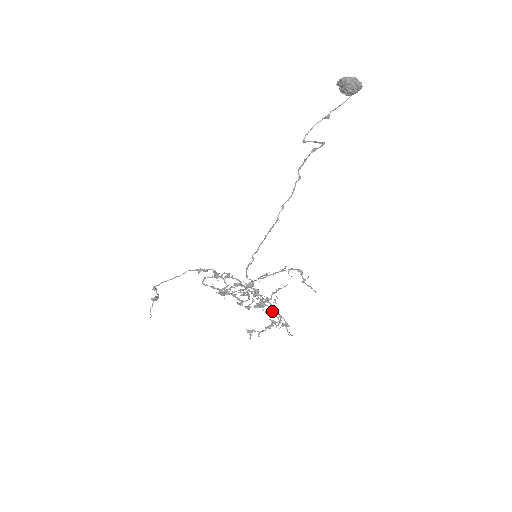
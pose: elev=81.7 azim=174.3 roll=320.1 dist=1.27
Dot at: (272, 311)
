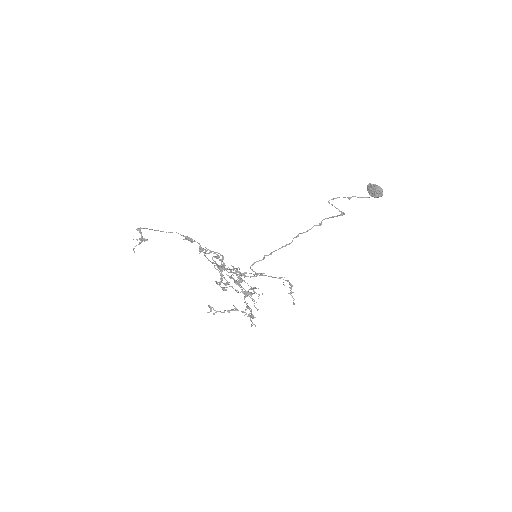
Dot at: occluded
